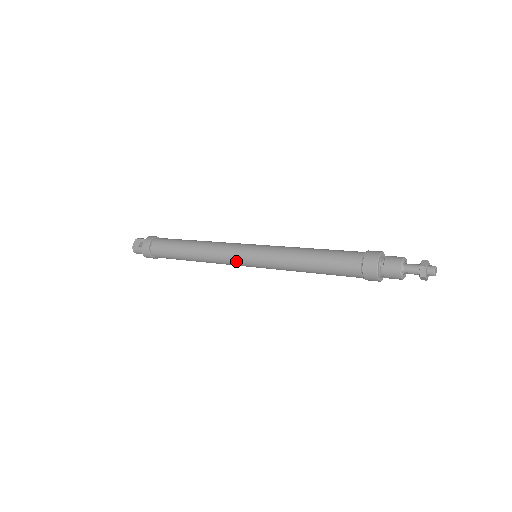
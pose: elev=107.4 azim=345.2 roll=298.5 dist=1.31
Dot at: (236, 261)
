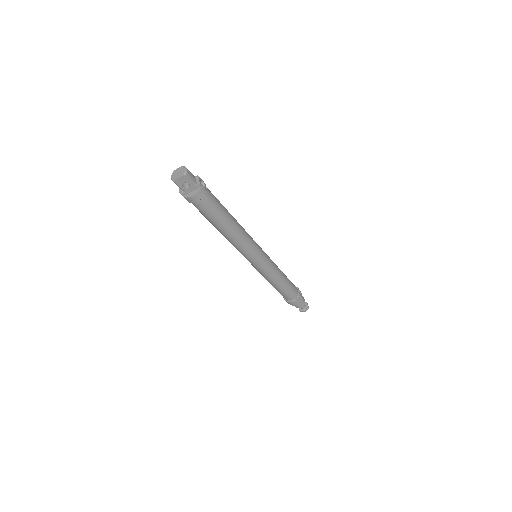
Dot at: occluded
